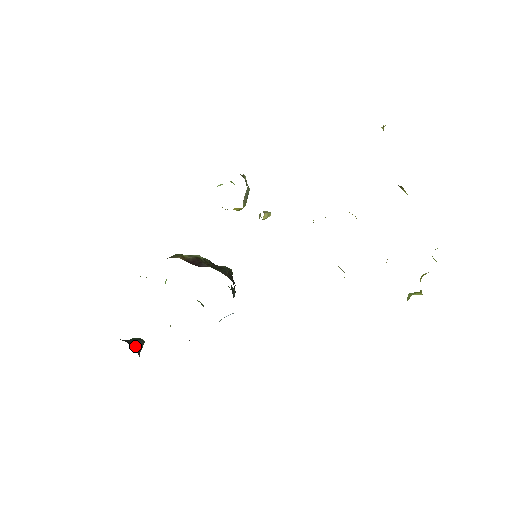
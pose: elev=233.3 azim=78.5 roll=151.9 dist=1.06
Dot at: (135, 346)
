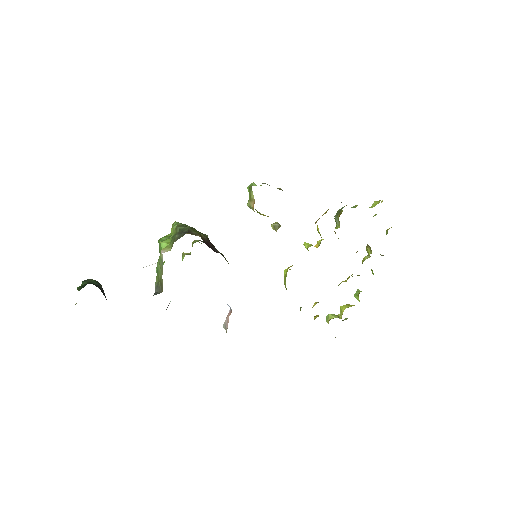
Dot at: (104, 293)
